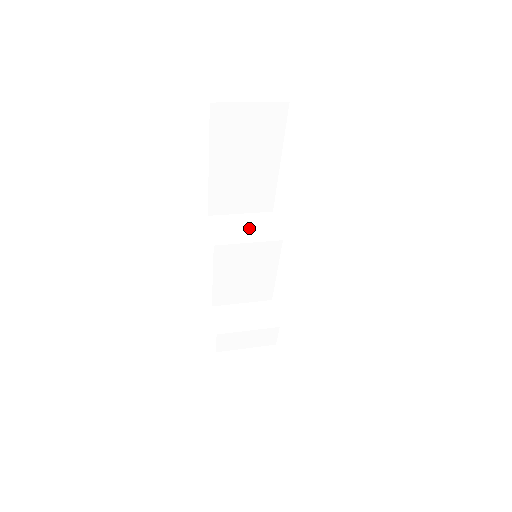
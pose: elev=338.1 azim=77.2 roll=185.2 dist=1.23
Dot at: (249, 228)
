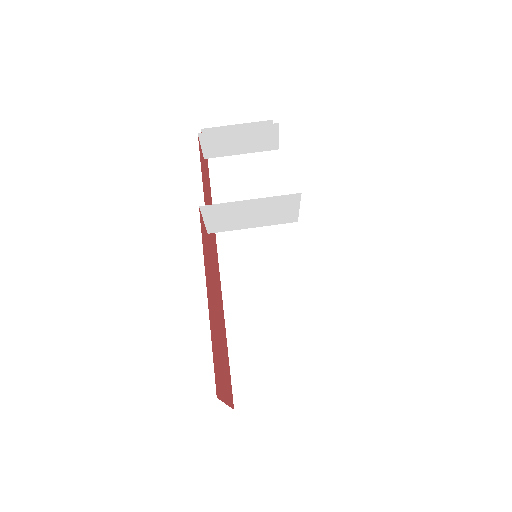
Dot at: (258, 215)
